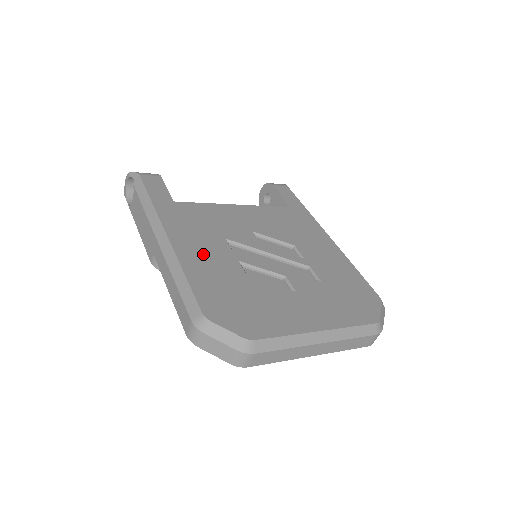
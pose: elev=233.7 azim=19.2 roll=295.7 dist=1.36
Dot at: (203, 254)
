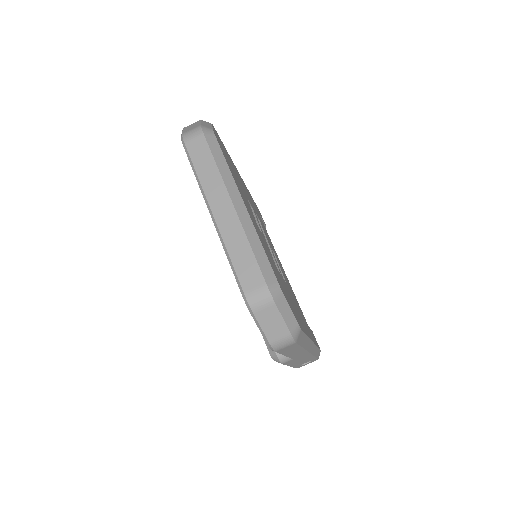
Dot at: occluded
